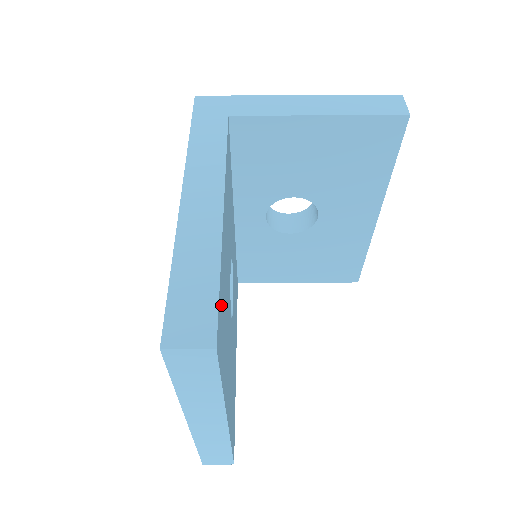
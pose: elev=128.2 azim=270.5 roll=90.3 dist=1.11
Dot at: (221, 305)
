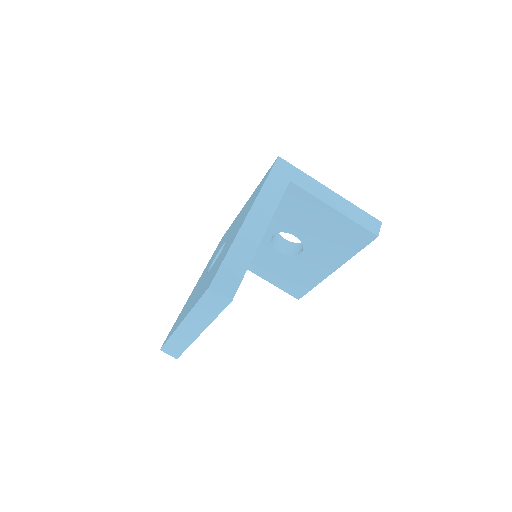
Dot at: occluded
